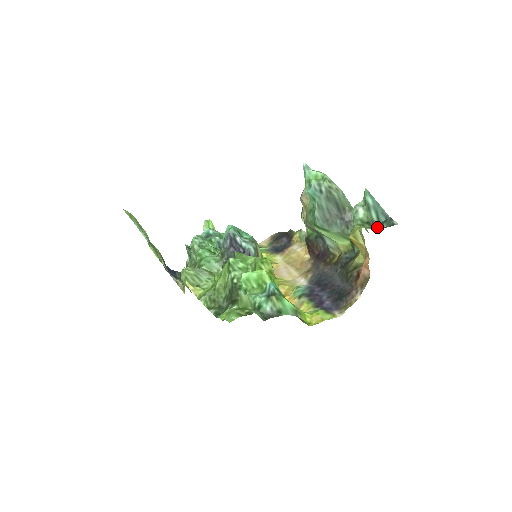
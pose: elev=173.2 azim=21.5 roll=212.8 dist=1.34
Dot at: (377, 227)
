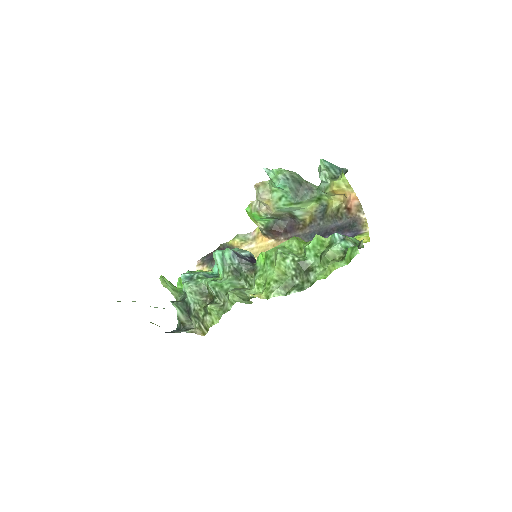
Dot at: occluded
